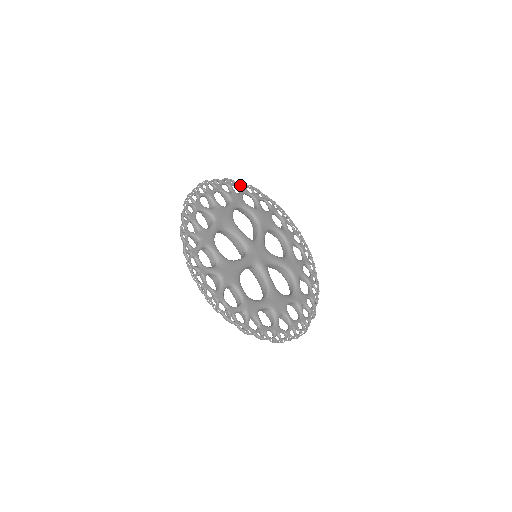
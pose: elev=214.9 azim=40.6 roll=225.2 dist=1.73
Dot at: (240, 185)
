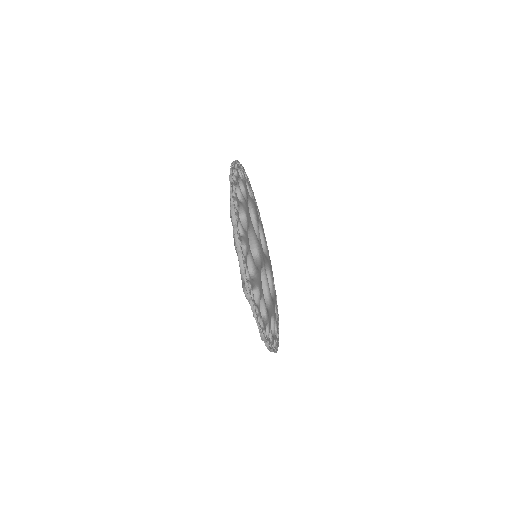
Dot at: occluded
